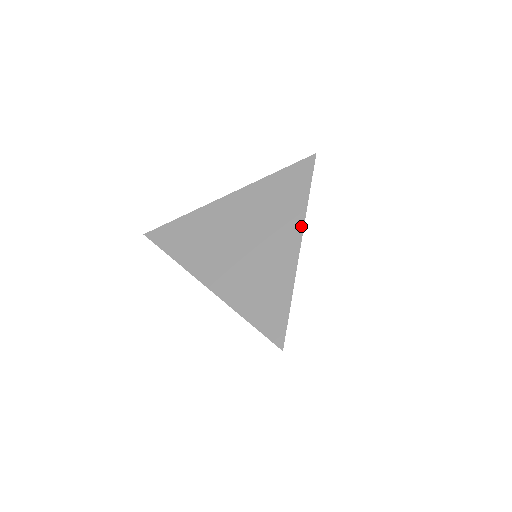
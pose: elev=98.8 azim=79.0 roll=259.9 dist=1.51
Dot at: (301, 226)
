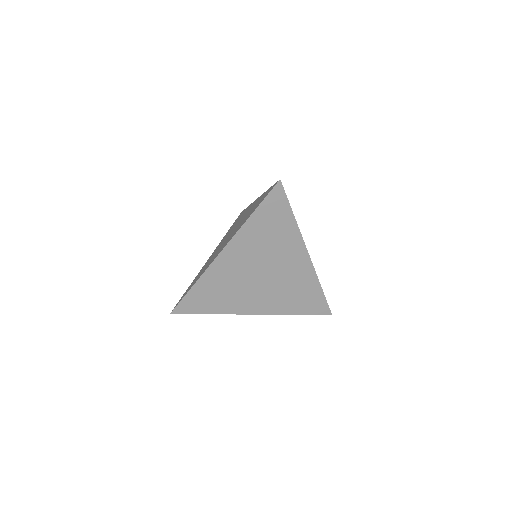
Dot at: (252, 203)
